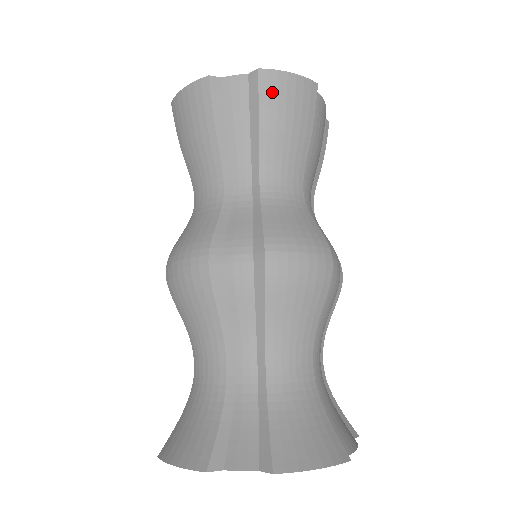
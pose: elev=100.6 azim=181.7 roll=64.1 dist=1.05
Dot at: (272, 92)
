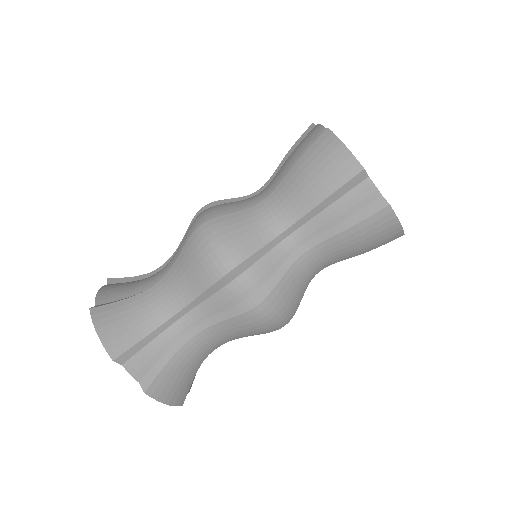
Dot at: (377, 223)
